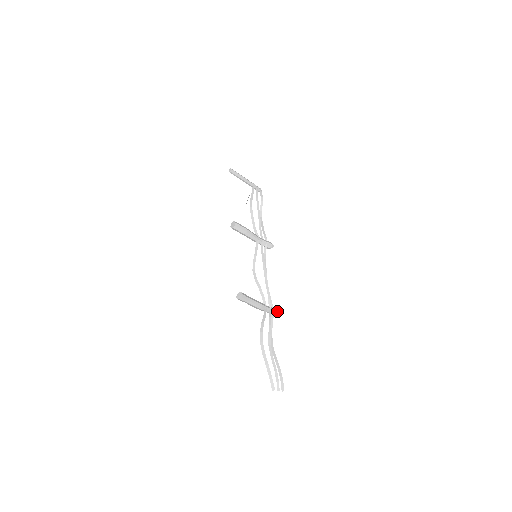
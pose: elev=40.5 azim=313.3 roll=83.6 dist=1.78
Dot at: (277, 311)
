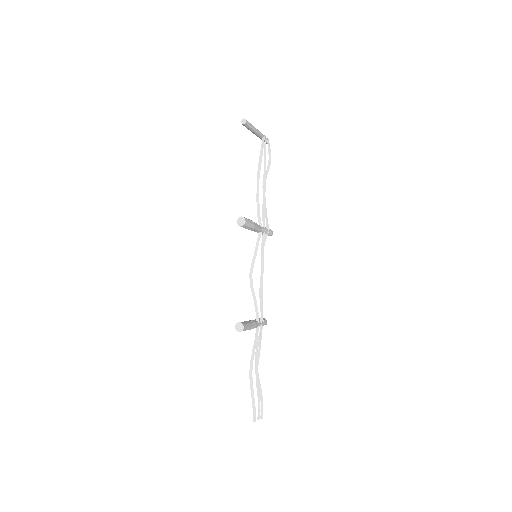
Dot at: (266, 322)
